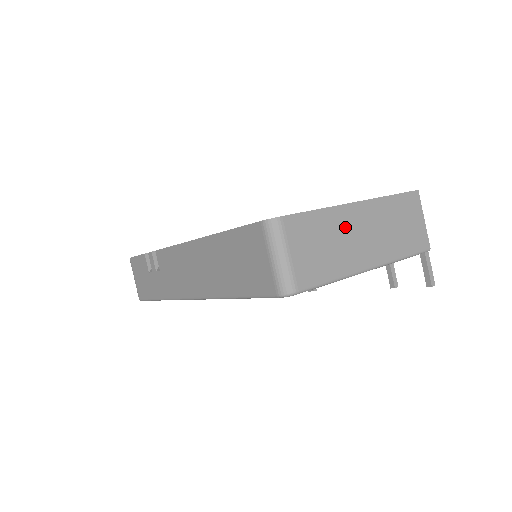
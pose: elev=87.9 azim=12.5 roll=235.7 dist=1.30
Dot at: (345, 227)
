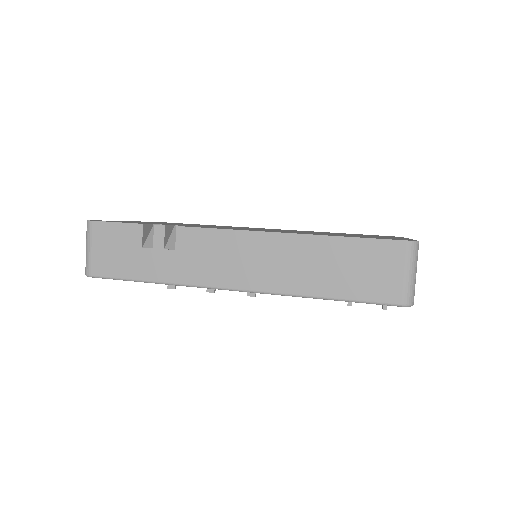
Dot at: occluded
